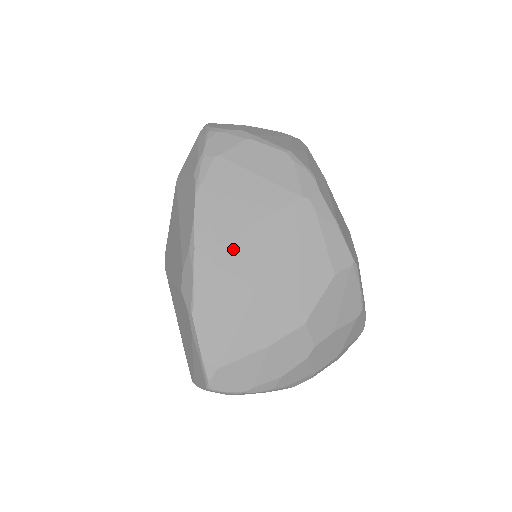
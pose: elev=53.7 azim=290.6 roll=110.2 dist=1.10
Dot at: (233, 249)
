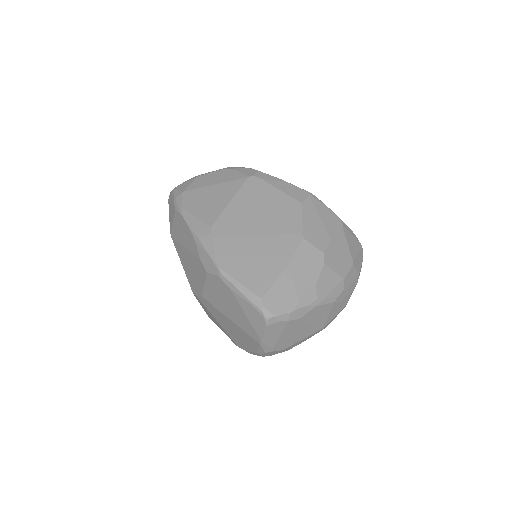
Dot at: (223, 224)
